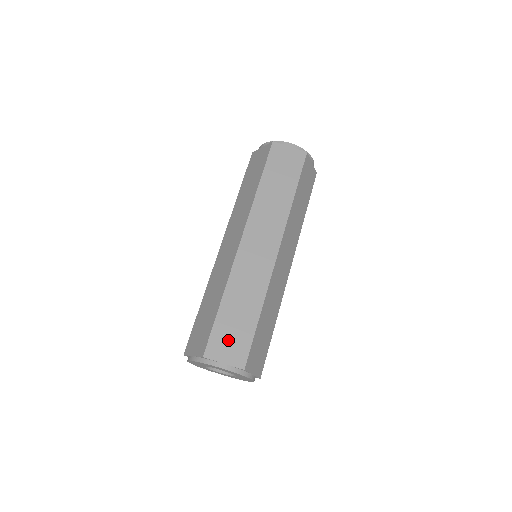
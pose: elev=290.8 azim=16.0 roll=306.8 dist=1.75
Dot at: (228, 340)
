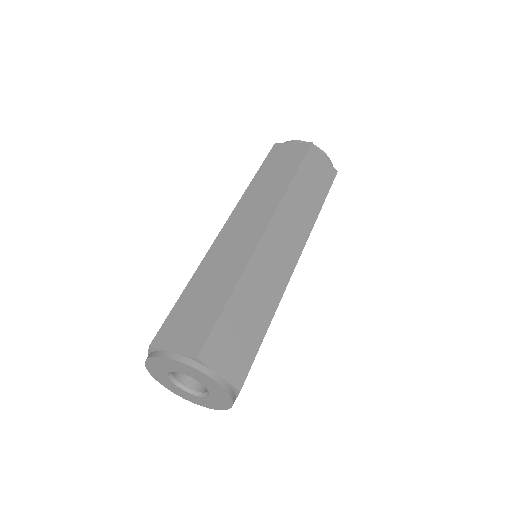
Dot at: (184, 325)
